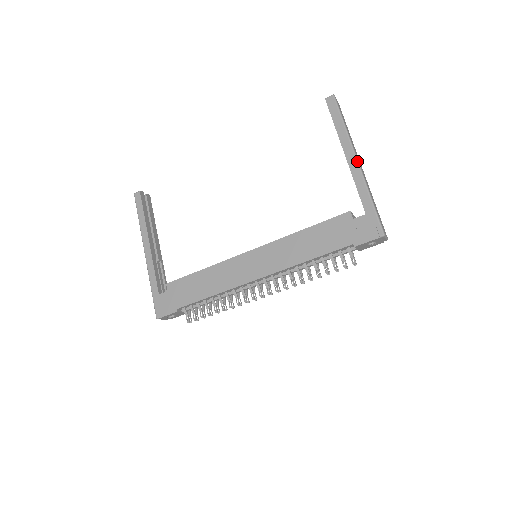
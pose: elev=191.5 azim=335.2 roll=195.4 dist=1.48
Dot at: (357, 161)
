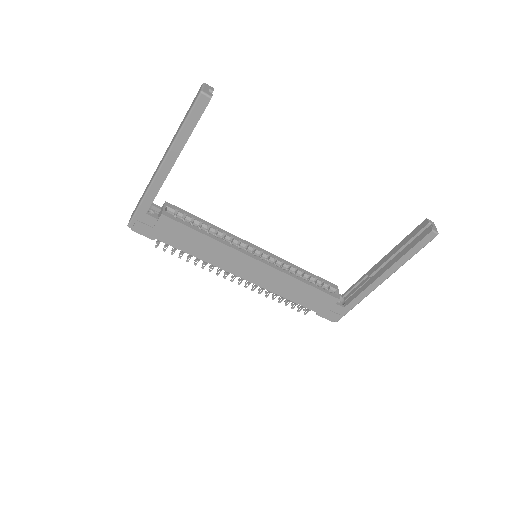
Dot at: occluded
